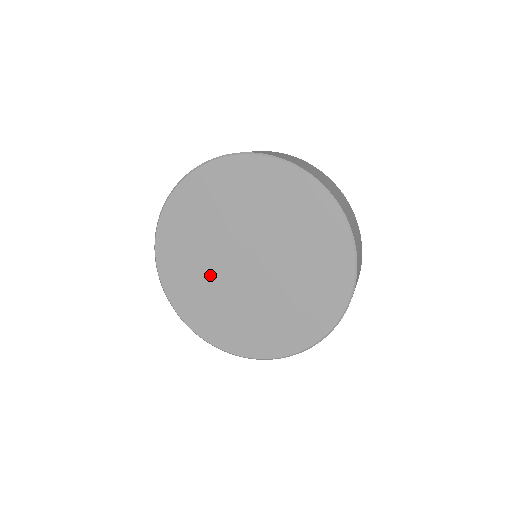
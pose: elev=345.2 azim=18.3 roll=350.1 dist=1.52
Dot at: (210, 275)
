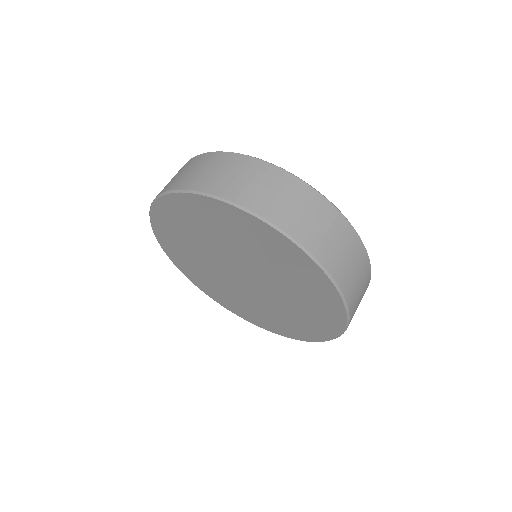
Dot at: (233, 290)
